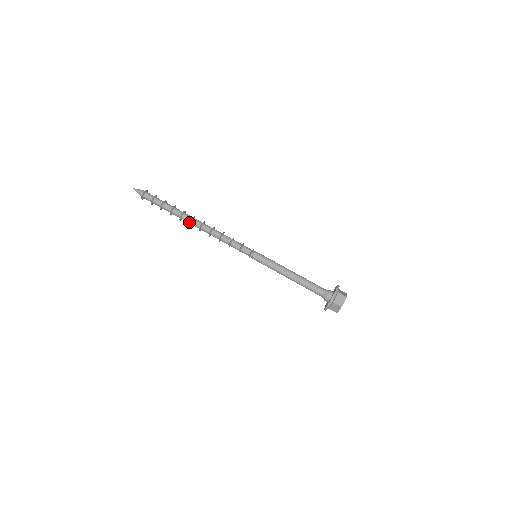
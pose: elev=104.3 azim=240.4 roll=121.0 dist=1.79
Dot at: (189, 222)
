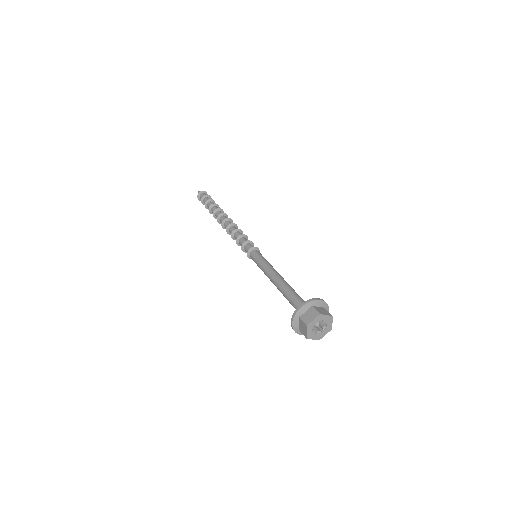
Dot at: (220, 215)
